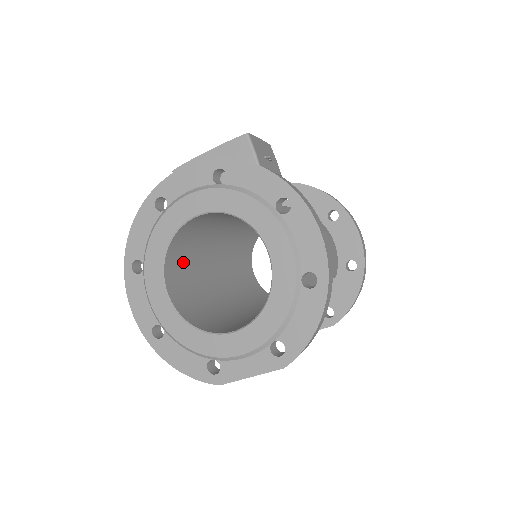
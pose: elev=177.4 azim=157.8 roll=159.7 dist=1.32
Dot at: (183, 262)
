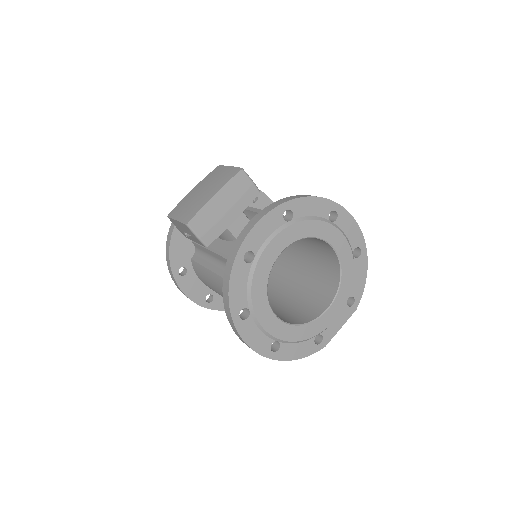
Dot at: occluded
